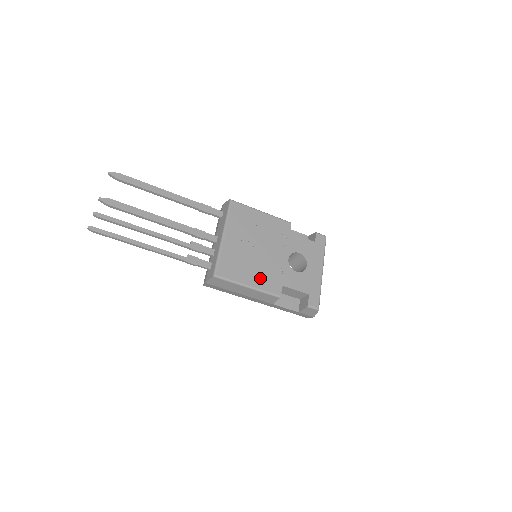
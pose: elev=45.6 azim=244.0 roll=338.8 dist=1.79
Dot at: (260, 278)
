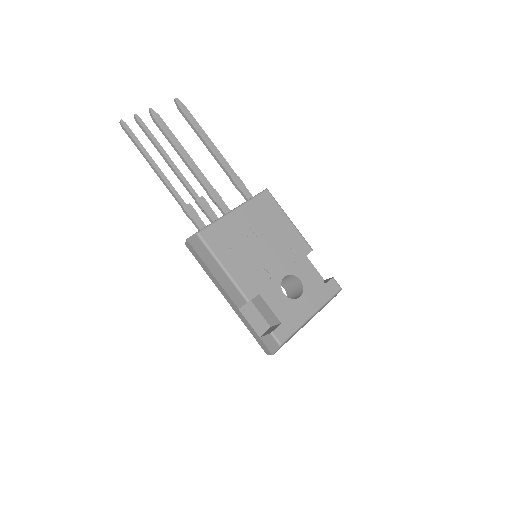
Dot at: (241, 269)
